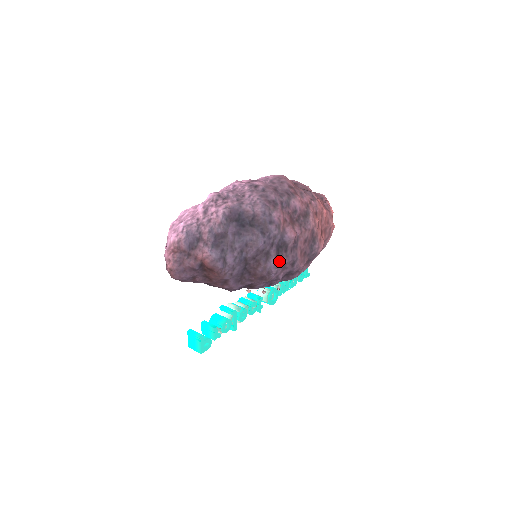
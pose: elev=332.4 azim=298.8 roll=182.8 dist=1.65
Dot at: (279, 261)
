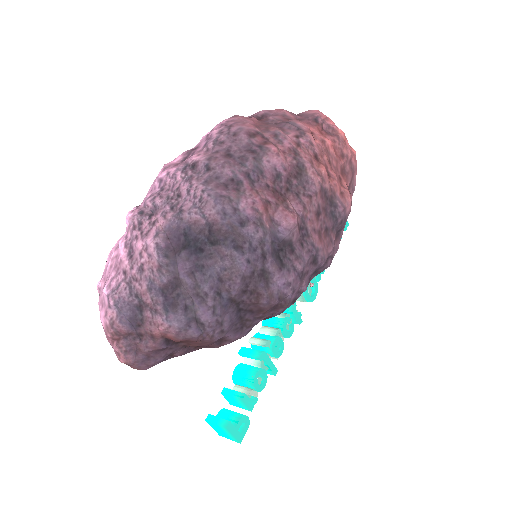
Dot at: (288, 273)
